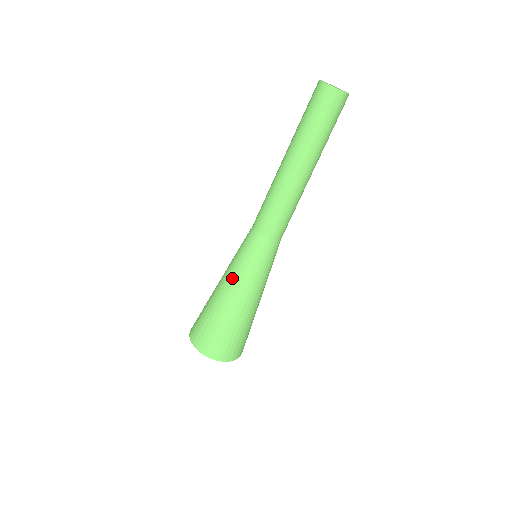
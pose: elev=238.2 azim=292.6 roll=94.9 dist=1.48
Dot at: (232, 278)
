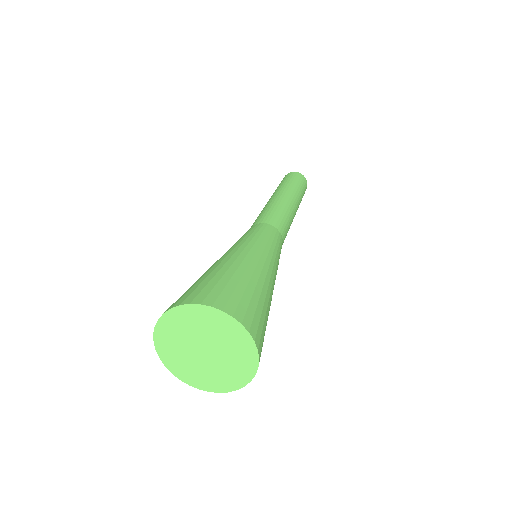
Dot at: (240, 245)
